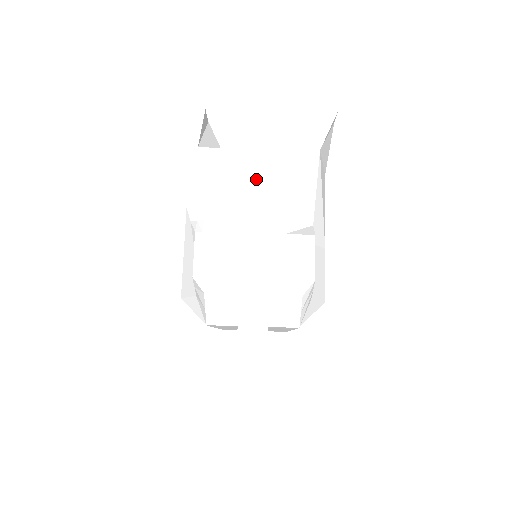
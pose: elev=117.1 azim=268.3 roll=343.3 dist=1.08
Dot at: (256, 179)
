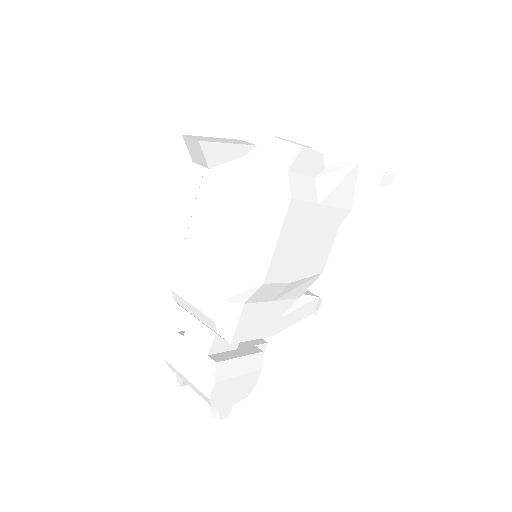
Dot at: occluded
